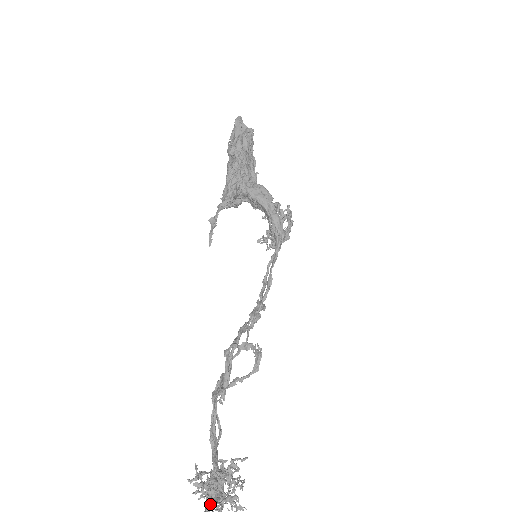
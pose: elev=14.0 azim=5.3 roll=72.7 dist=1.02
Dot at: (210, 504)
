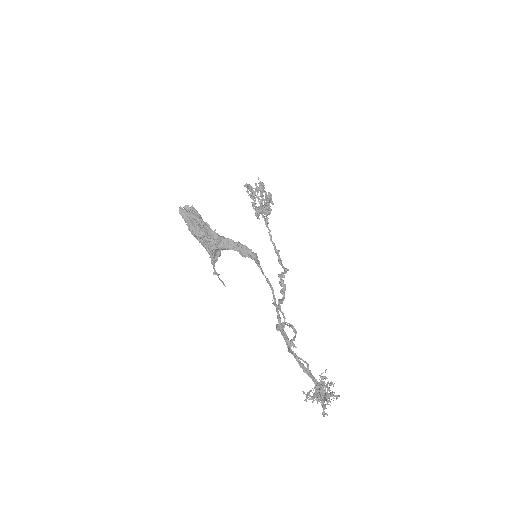
Dot at: (323, 403)
